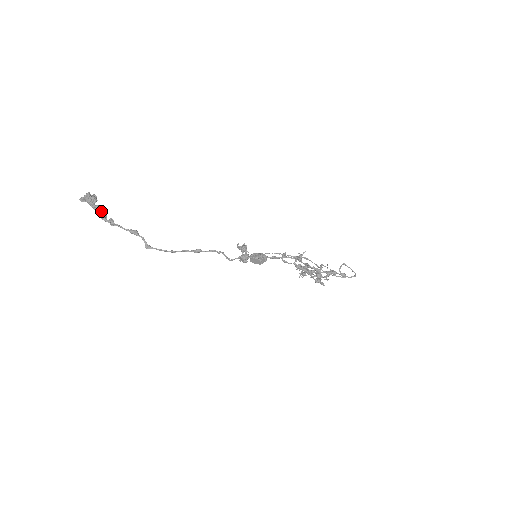
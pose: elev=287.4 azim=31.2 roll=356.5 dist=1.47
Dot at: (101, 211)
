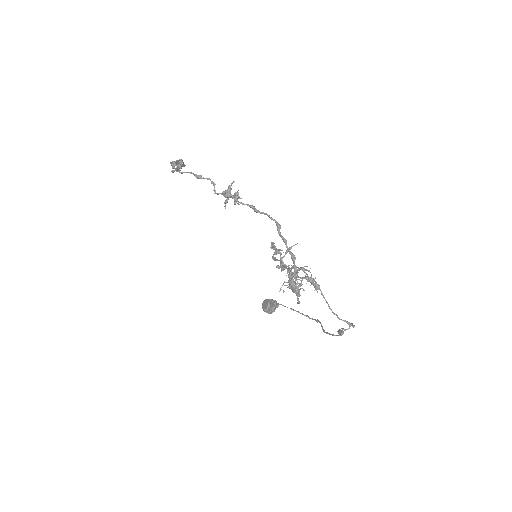
Dot at: (176, 161)
